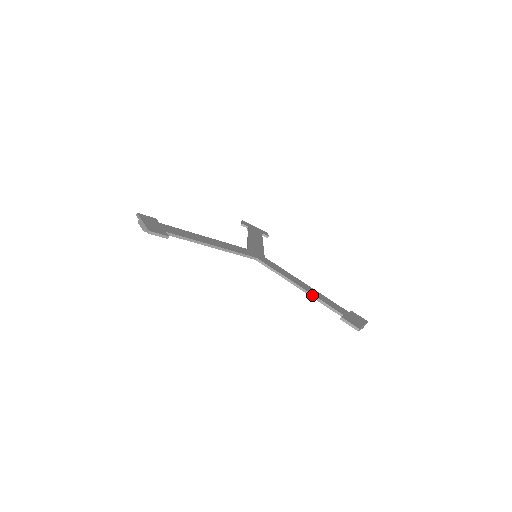
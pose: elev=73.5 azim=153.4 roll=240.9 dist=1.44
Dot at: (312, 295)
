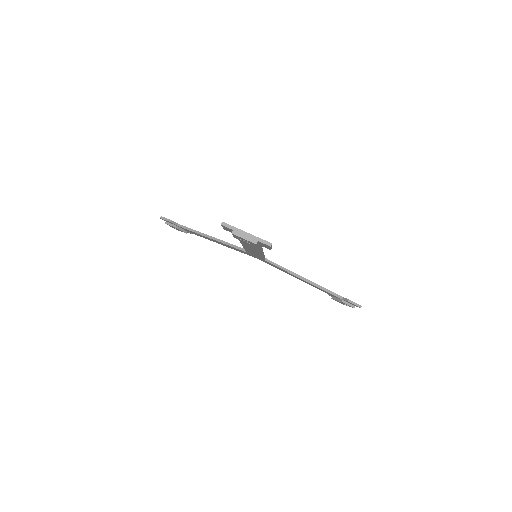
Dot at: (318, 285)
